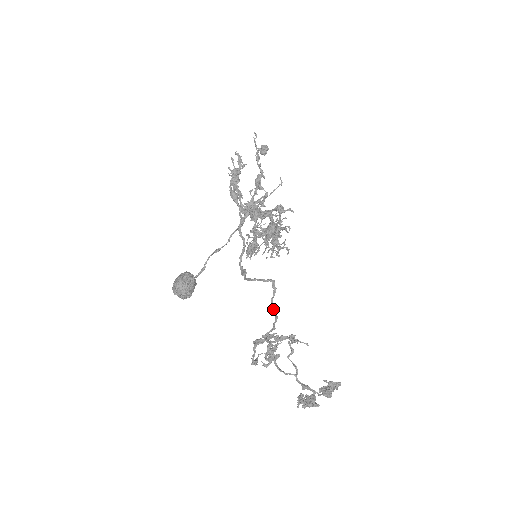
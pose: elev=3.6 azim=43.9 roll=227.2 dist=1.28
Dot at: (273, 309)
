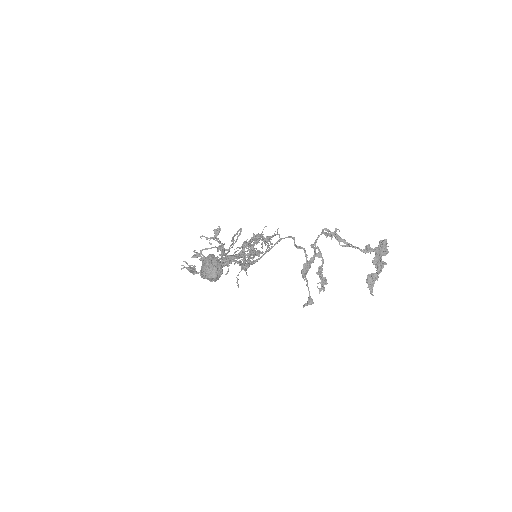
Dot at: occluded
